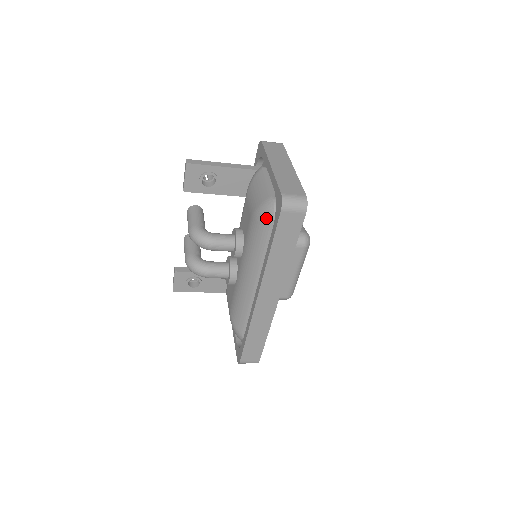
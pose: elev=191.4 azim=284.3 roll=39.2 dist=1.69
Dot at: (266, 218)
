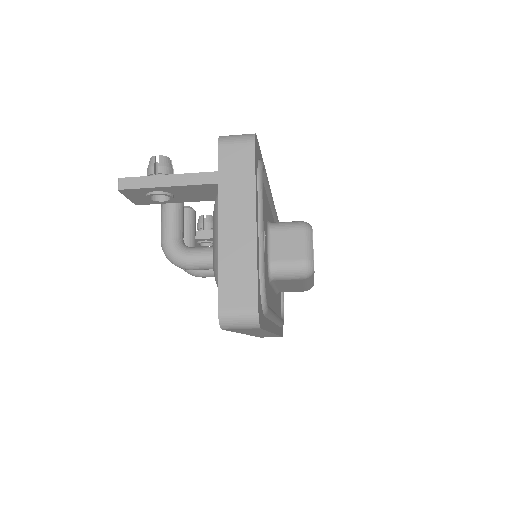
Dot at: occluded
